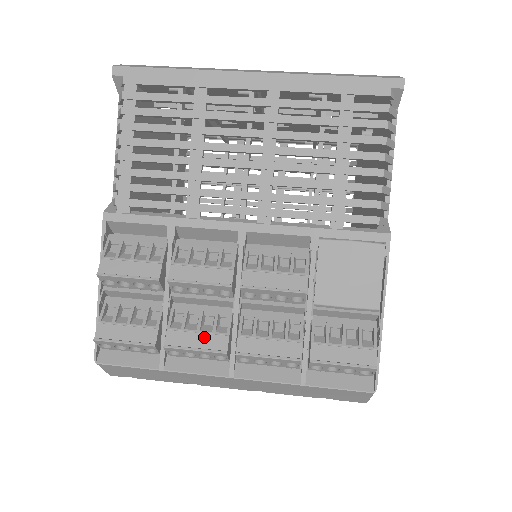
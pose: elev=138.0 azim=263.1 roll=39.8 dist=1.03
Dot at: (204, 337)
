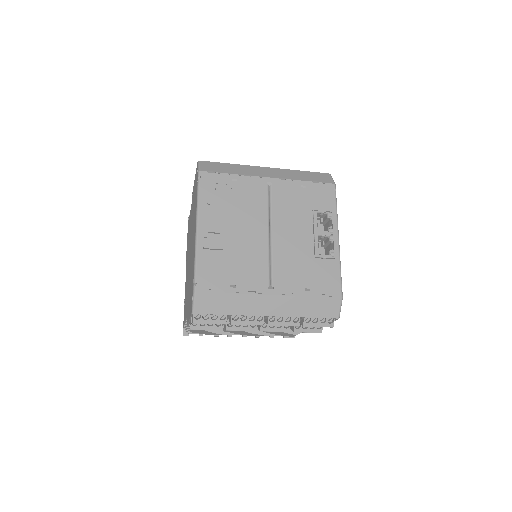
Dot at: occluded
